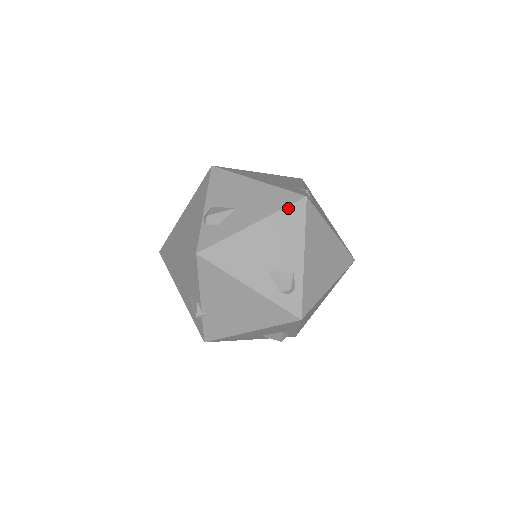
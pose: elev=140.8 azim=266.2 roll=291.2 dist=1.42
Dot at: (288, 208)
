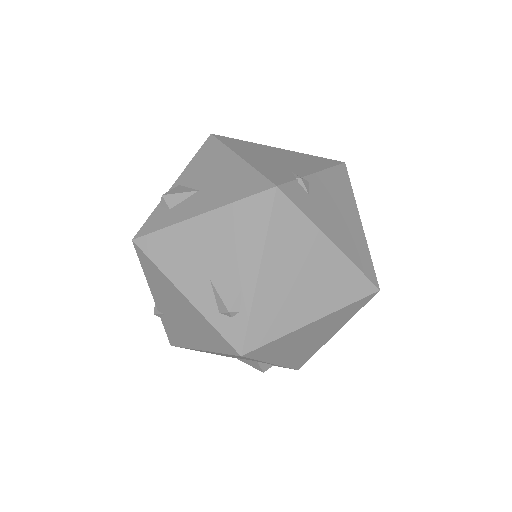
Dot at: (248, 199)
